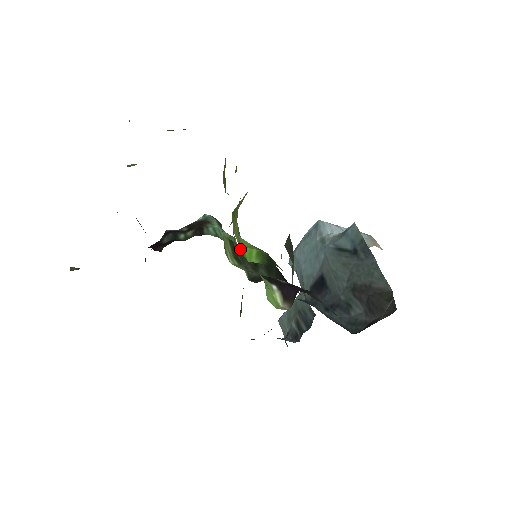
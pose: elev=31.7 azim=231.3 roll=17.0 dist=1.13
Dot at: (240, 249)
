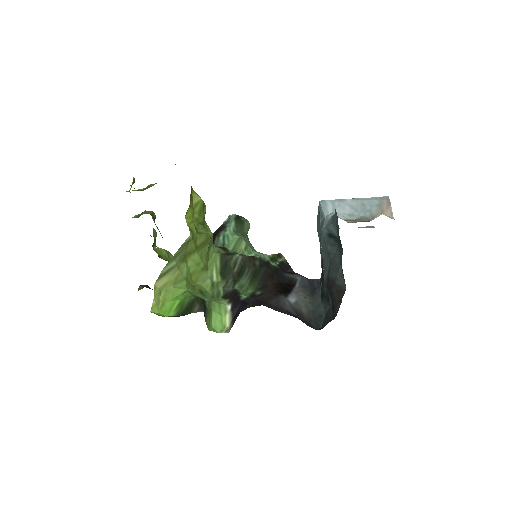
Dot at: (230, 261)
